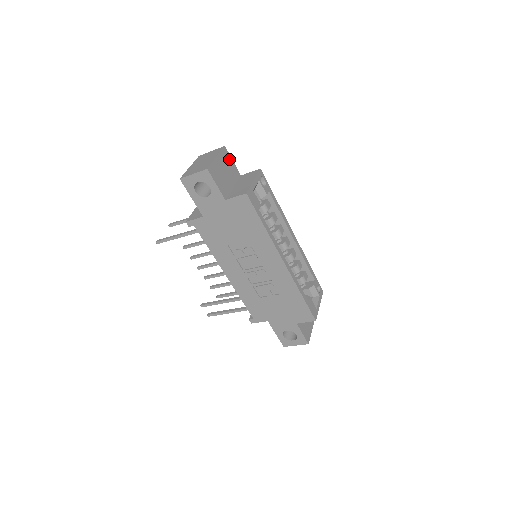
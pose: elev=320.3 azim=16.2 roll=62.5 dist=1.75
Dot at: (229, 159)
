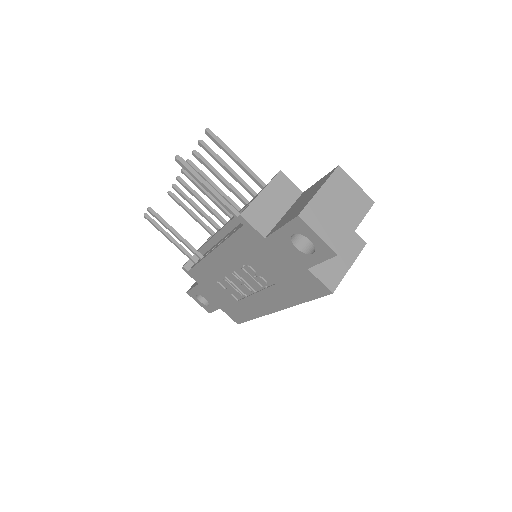
Dot at: occluded
